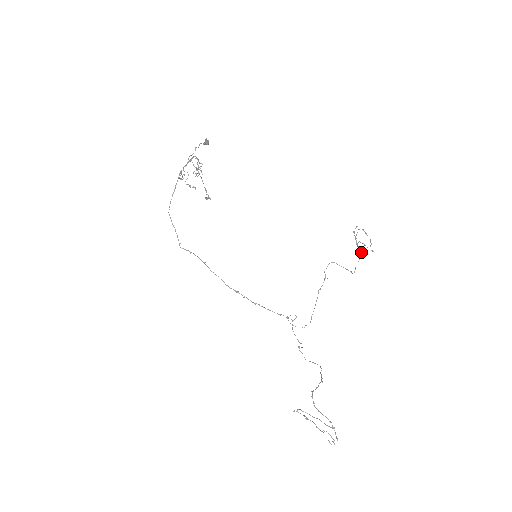
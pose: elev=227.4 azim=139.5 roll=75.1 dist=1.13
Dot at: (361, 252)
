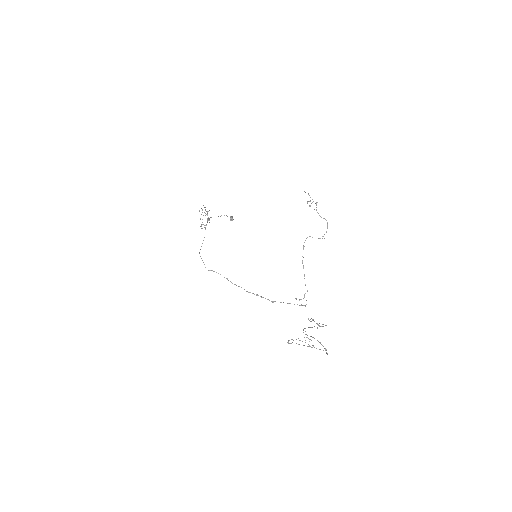
Dot at: occluded
